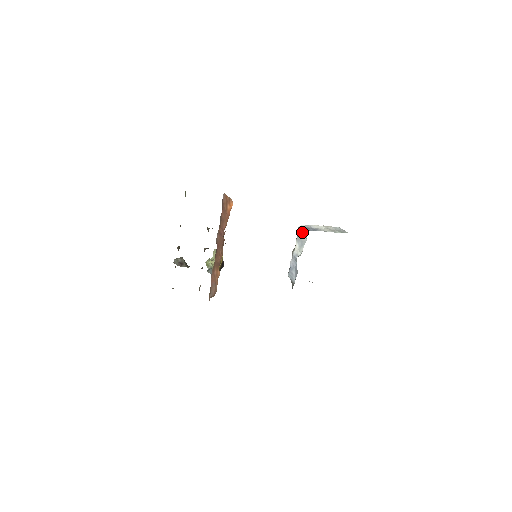
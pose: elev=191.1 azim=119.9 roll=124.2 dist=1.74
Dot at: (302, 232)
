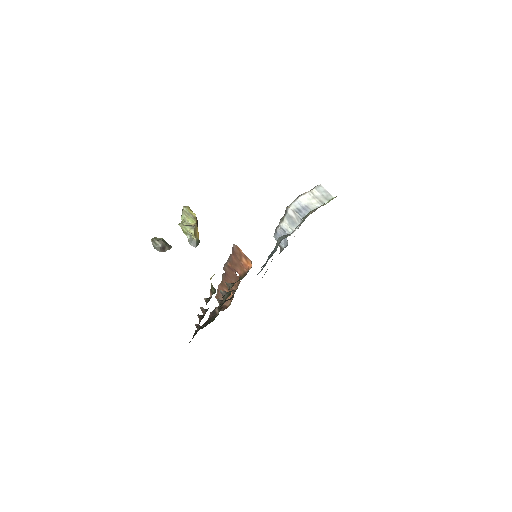
Dot at: (294, 215)
